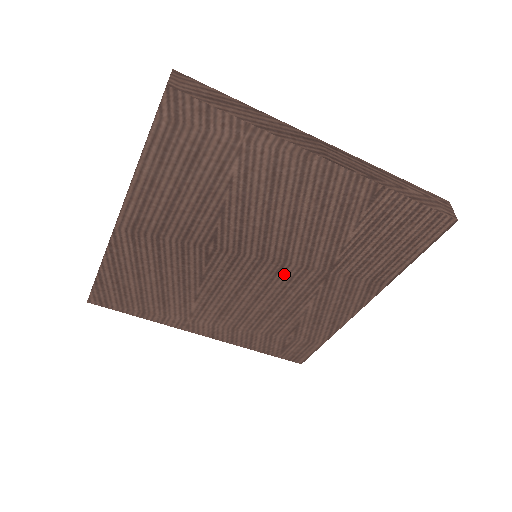
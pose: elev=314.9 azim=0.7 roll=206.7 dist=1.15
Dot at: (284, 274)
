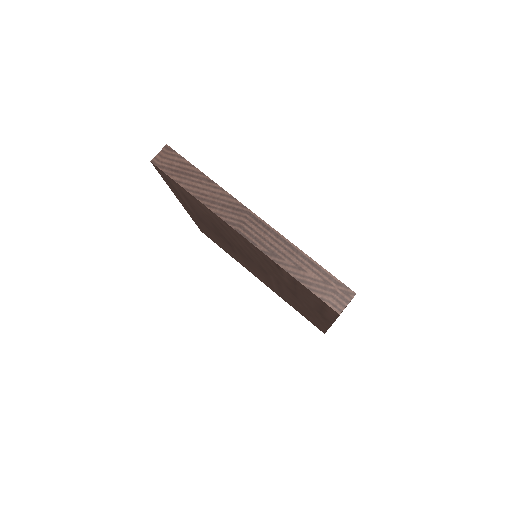
Dot at: (270, 276)
